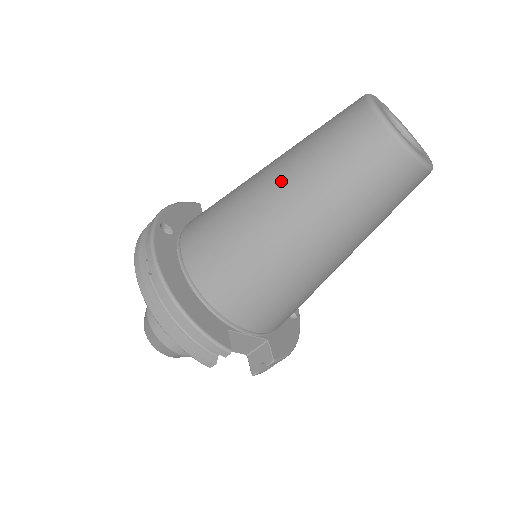
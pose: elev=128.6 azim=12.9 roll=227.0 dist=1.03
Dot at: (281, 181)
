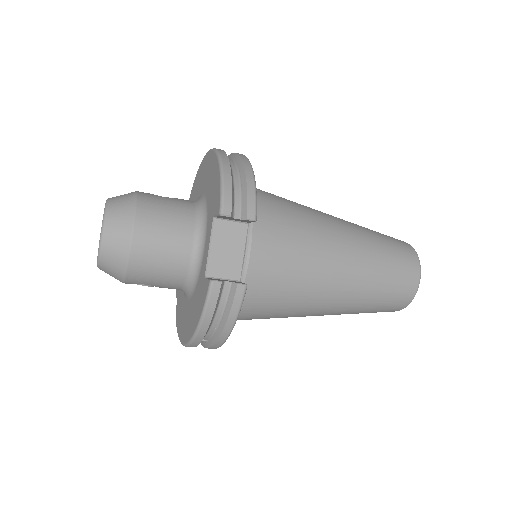
Dot at: occluded
